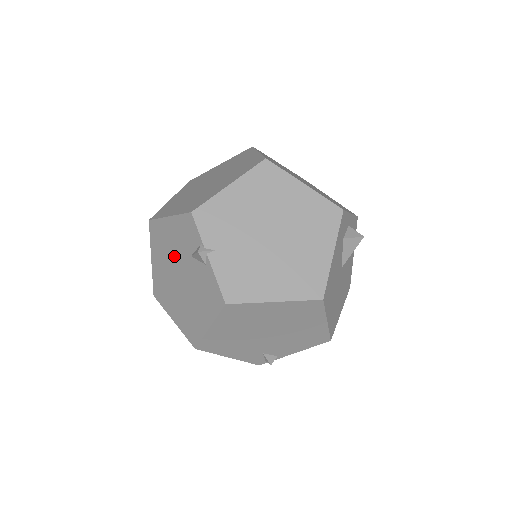
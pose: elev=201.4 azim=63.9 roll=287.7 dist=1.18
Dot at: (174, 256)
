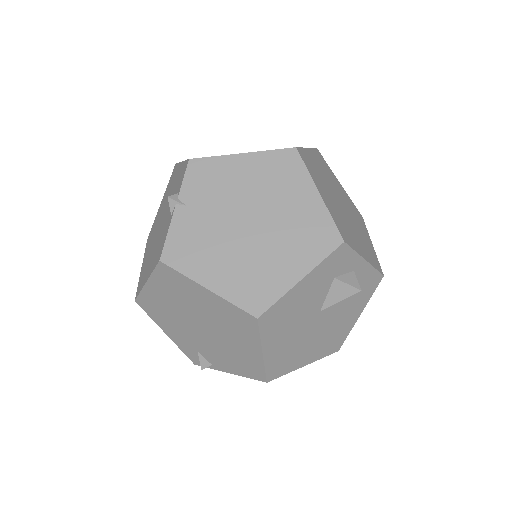
Dot at: (167, 202)
